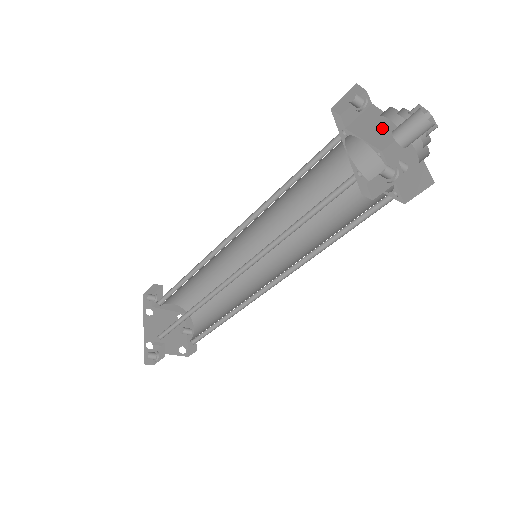
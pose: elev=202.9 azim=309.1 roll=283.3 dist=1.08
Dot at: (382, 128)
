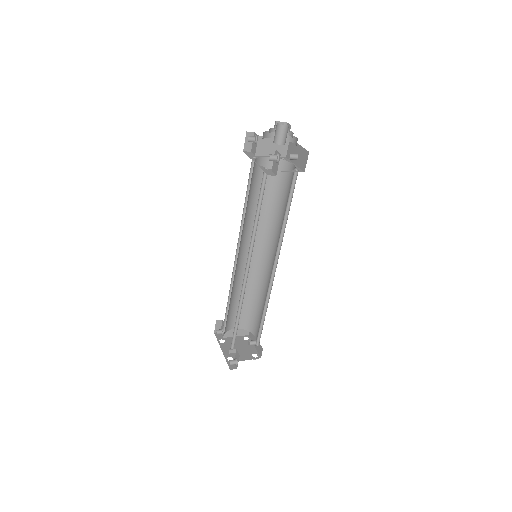
Dot at: (275, 145)
